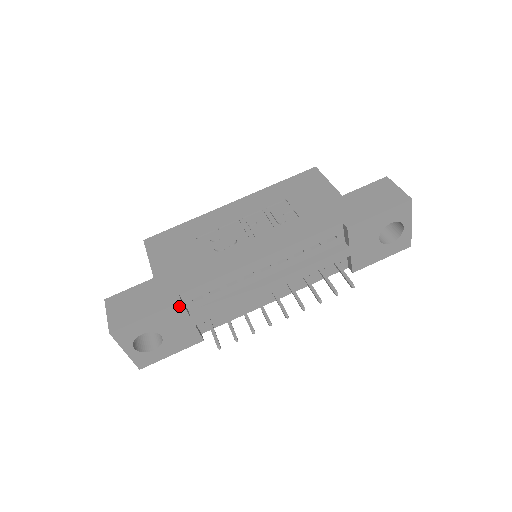
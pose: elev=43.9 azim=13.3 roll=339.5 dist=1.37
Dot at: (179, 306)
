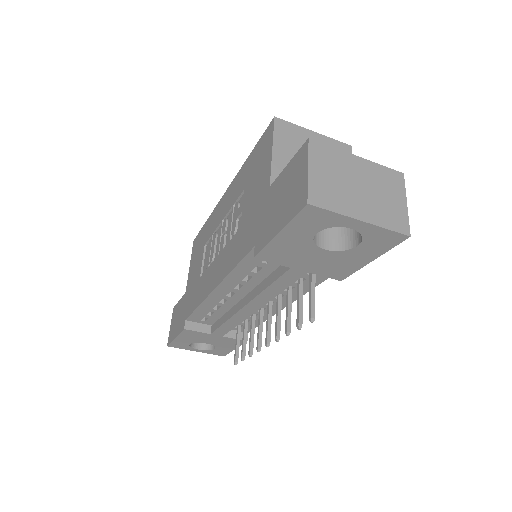
Dot at: (188, 331)
